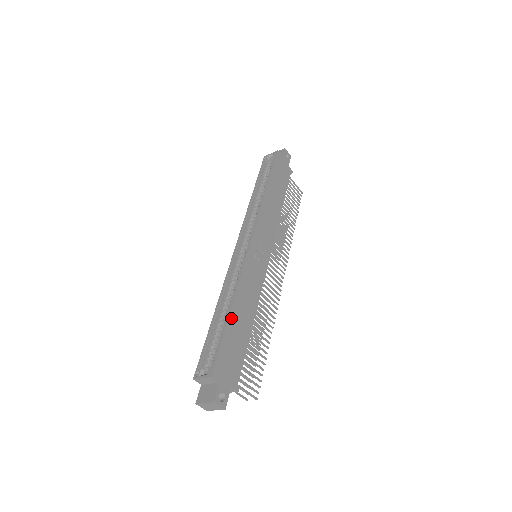
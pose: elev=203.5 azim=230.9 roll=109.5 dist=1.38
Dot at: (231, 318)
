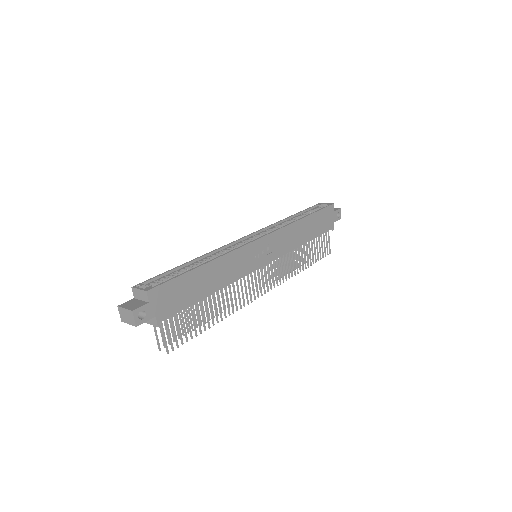
Dot at: (199, 270)
